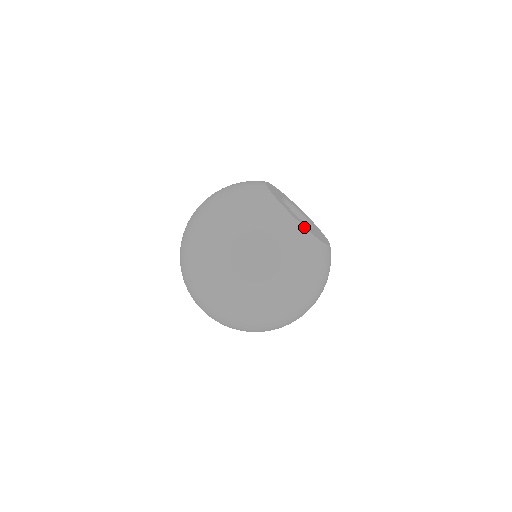
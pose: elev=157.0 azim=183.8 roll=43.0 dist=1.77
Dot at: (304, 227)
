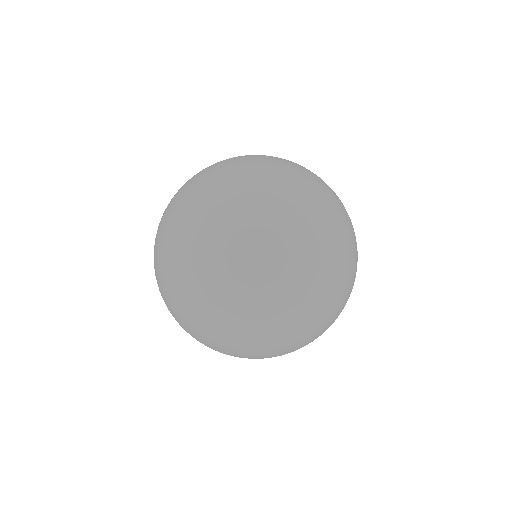
Dot at: occluded
